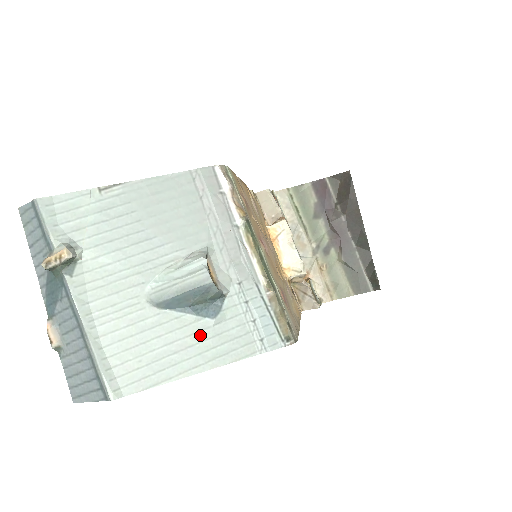
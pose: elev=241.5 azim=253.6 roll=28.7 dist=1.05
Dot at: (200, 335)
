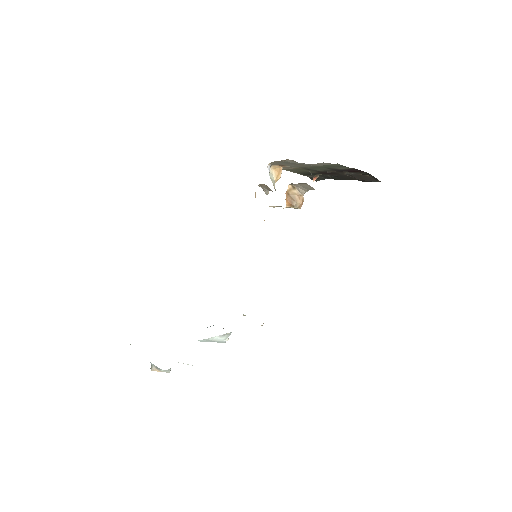
Dot at: occluded
